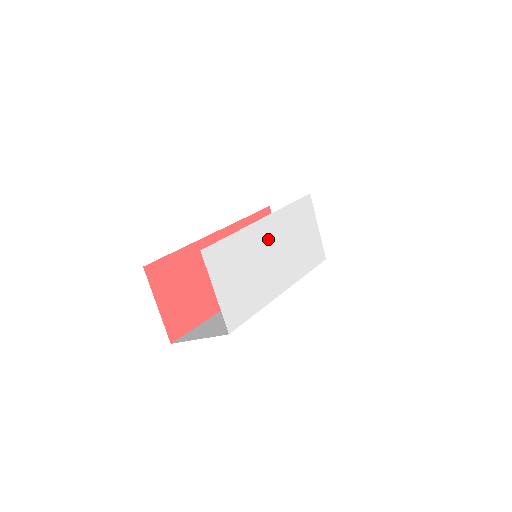
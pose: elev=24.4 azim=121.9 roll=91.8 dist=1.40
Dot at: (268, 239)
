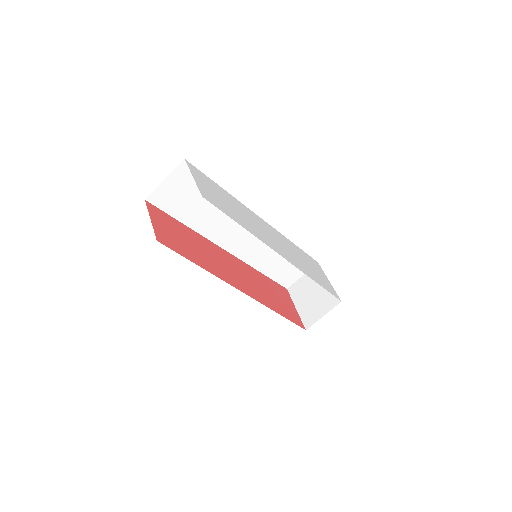
Dot at: (260, 223)
